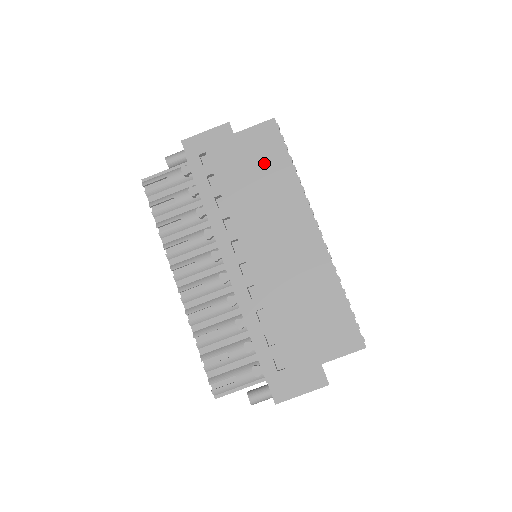
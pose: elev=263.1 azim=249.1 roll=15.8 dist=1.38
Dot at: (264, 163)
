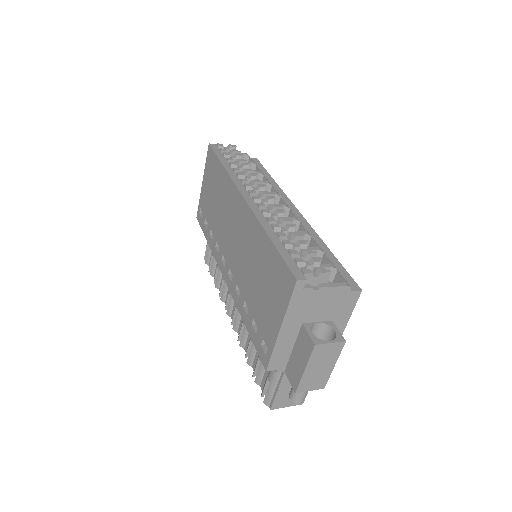
Dot at: (214, 182)
